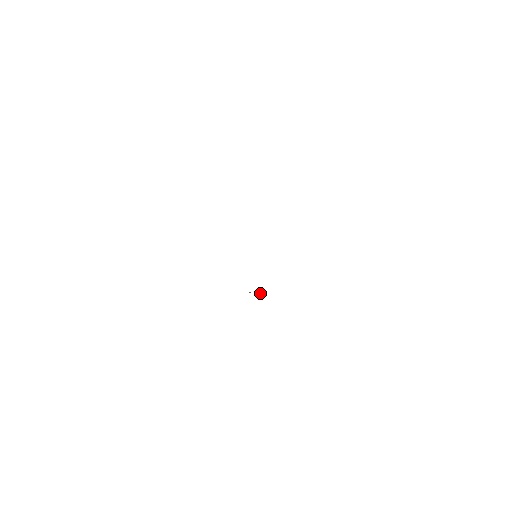
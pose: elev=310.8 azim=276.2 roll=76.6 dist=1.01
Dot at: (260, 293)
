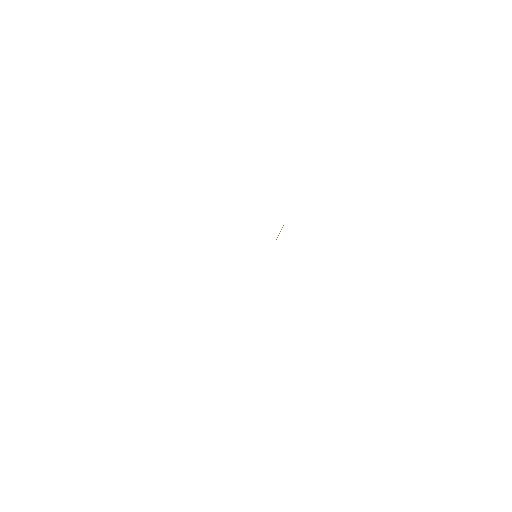
Dot at: occluded
